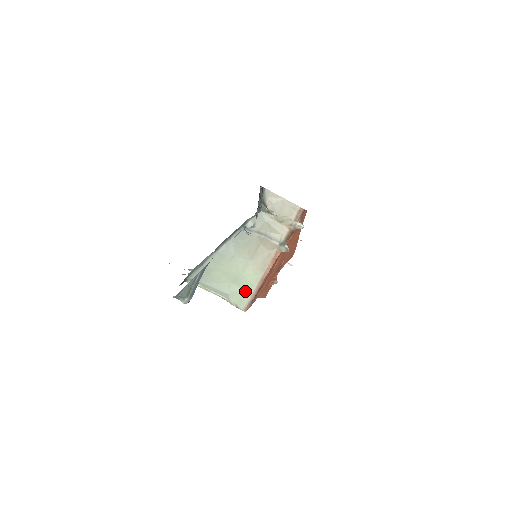
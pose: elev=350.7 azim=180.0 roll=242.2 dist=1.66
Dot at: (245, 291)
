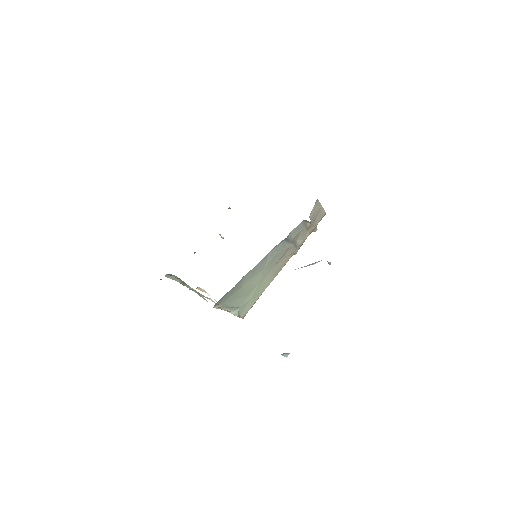
Dot at: (253, 300)
